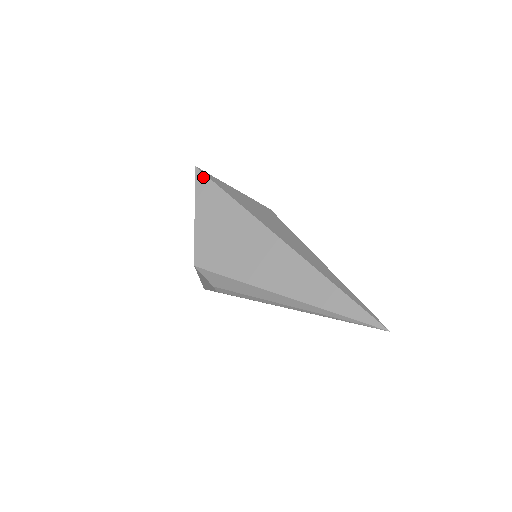
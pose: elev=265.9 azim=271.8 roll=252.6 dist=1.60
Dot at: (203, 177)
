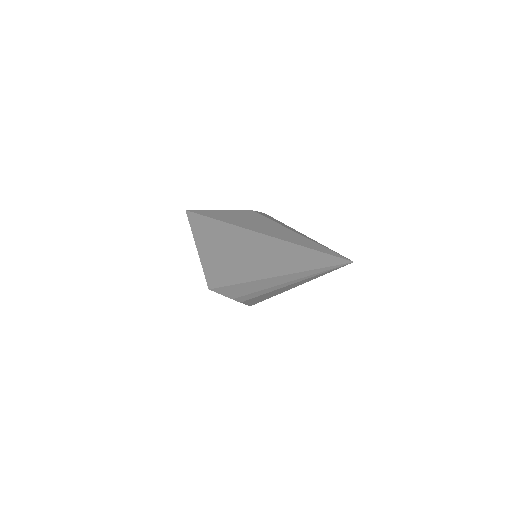
Dot at: (192, 215)
